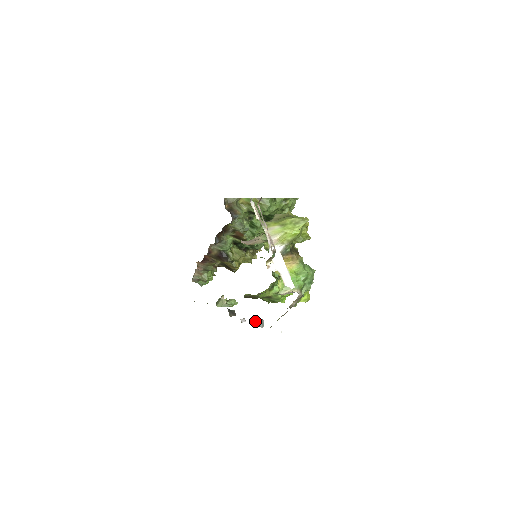
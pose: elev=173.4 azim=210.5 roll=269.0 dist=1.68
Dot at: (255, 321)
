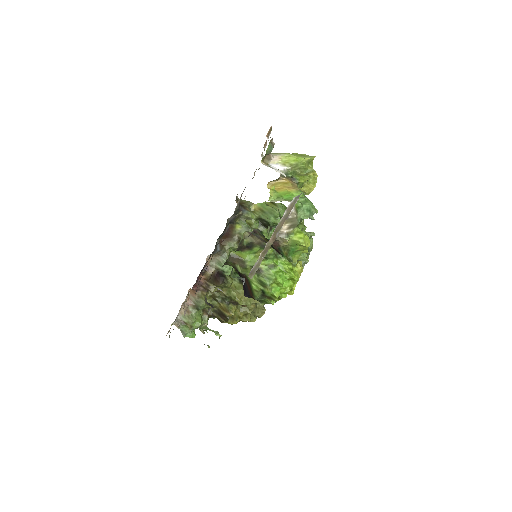
Dot at: (234, 276)
